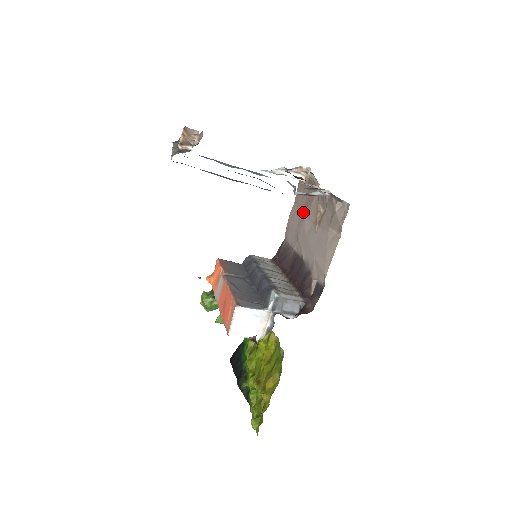
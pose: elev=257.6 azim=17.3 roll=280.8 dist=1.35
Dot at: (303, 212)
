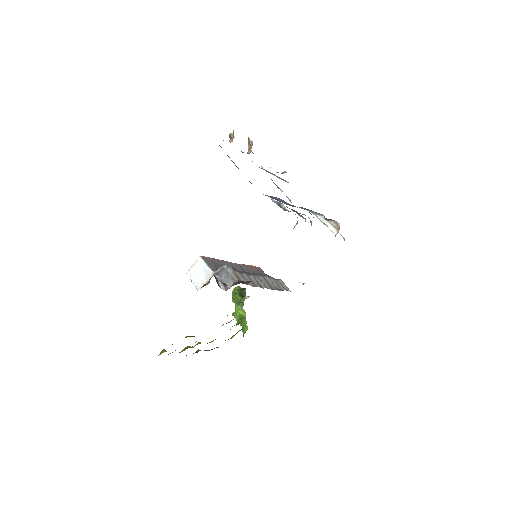
Dot at: occluded
